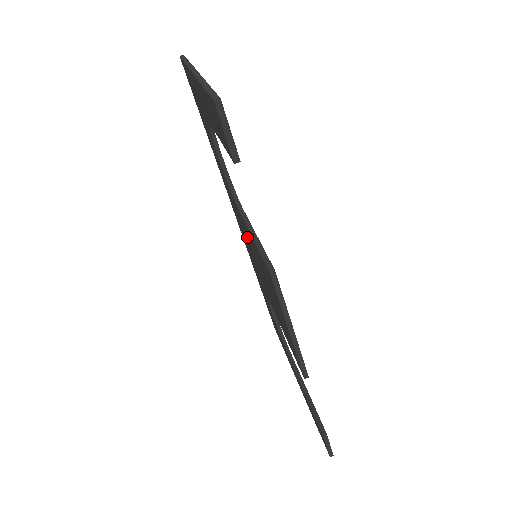
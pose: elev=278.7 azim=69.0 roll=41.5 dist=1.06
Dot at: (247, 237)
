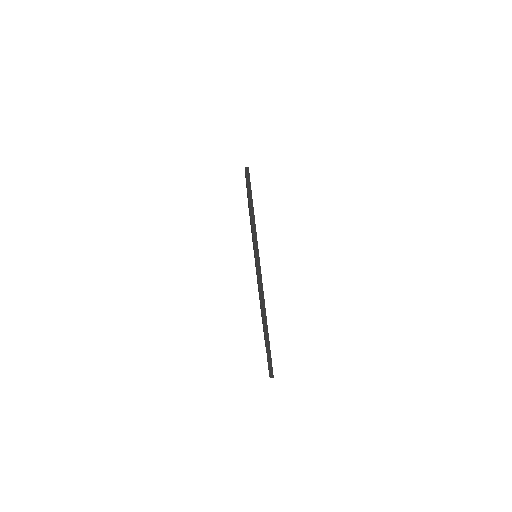
Dot at: occluded
